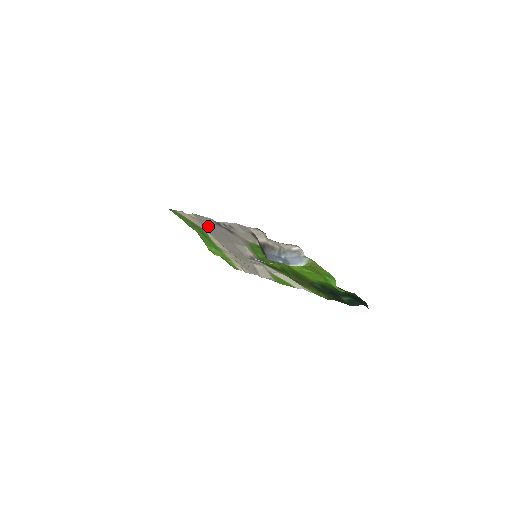
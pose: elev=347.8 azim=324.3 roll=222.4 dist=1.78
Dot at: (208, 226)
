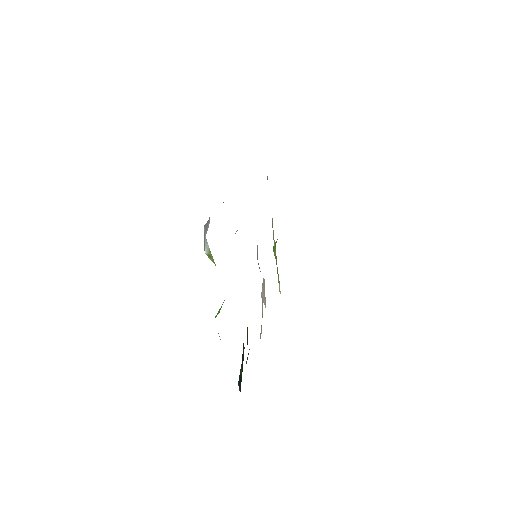
Dot at: occluded
